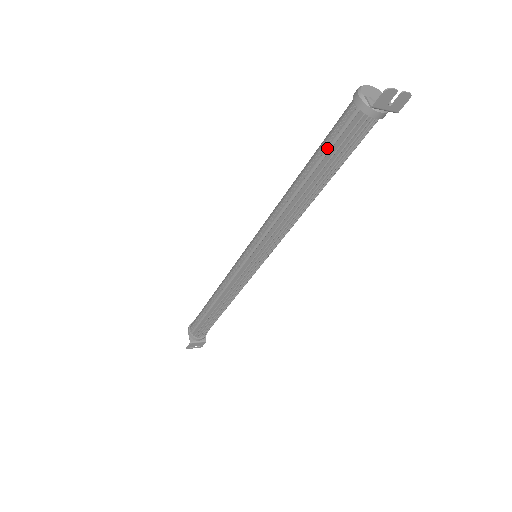
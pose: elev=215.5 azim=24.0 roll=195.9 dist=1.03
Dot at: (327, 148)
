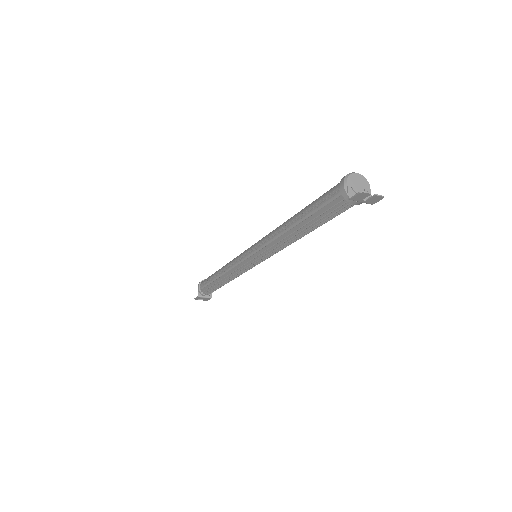
Dot at: (316, 209)
